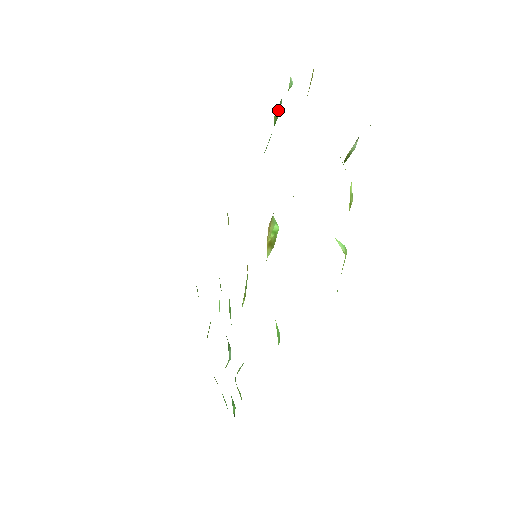
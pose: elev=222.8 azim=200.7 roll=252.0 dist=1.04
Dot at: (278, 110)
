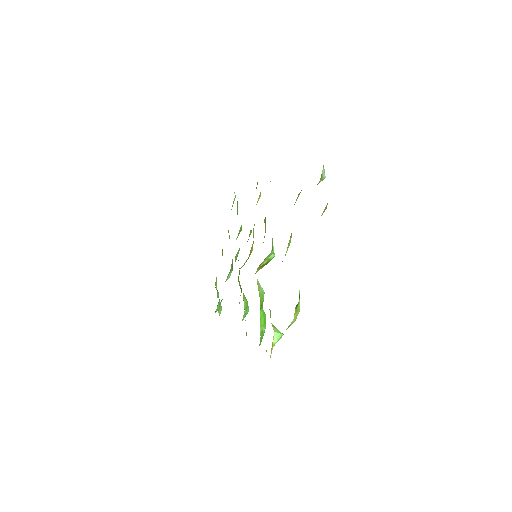
Dot at: occluded
